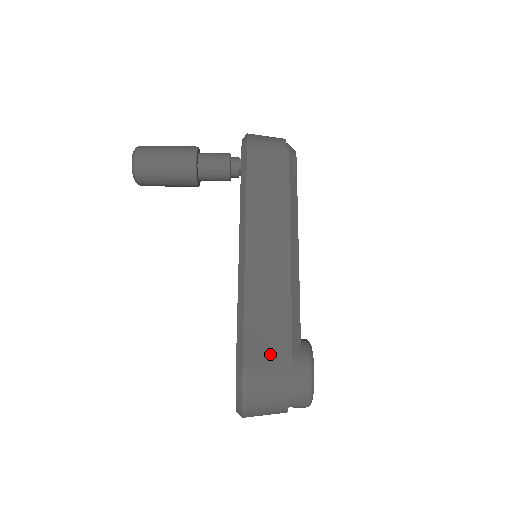
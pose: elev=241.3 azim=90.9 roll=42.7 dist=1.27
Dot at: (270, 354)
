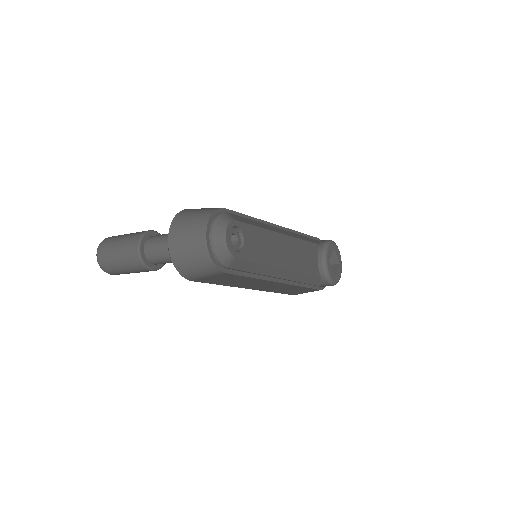
Dot at: occluded
